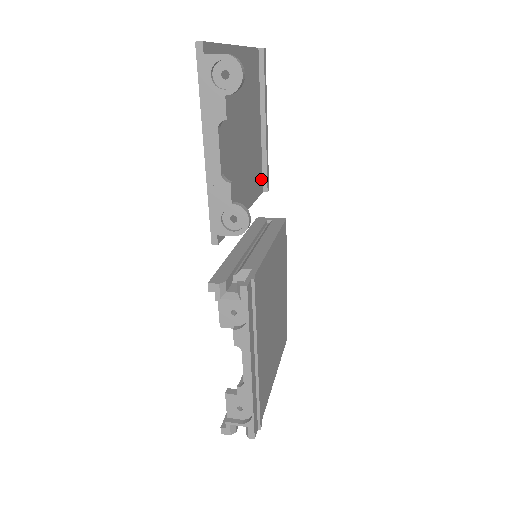
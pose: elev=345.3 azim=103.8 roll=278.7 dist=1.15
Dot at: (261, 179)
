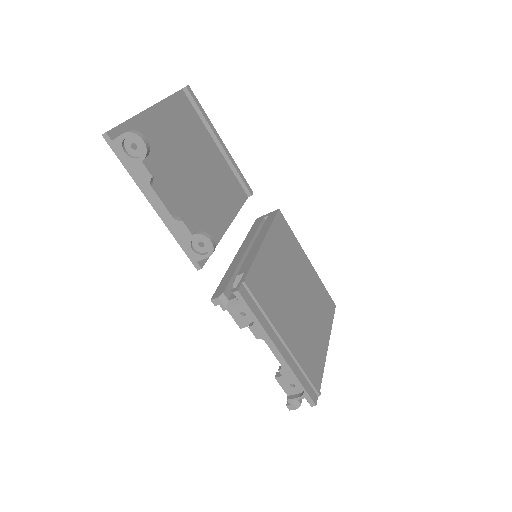
Dot at: (240, 188)
